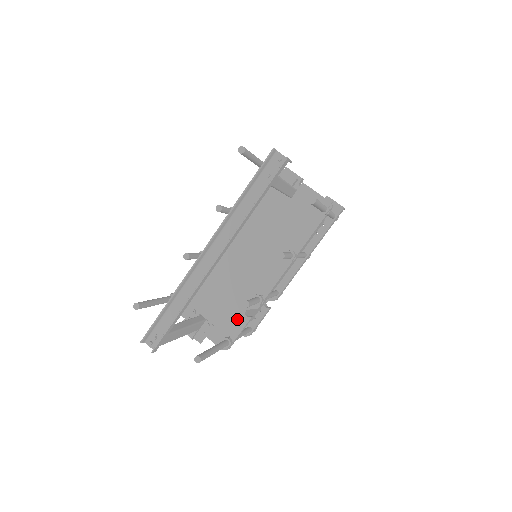
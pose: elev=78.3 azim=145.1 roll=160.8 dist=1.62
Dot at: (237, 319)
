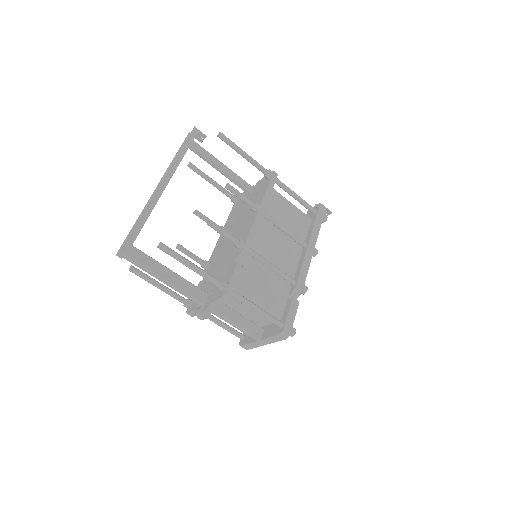
Dot at: (230, 270)
